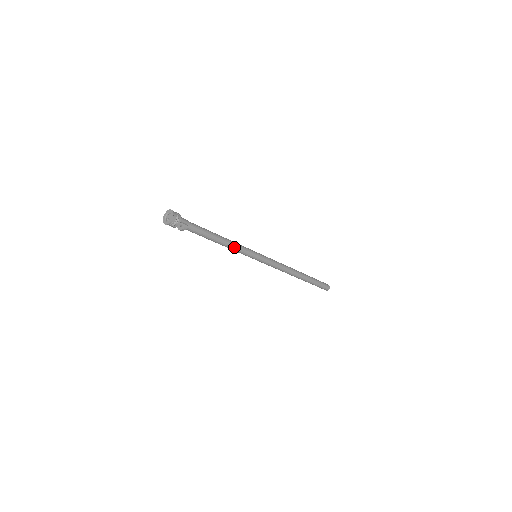
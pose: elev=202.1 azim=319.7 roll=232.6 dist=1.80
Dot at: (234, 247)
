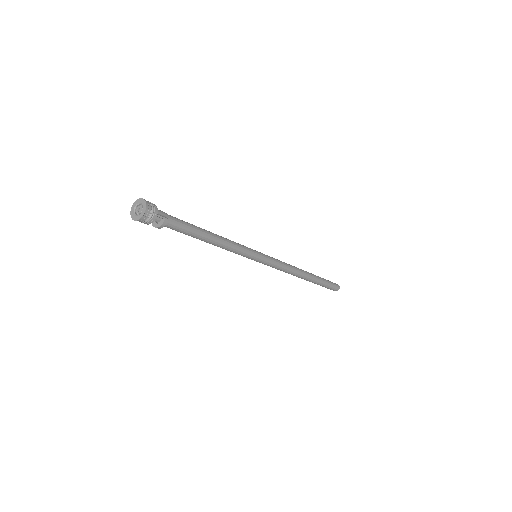
Dot at: (230, 245)
